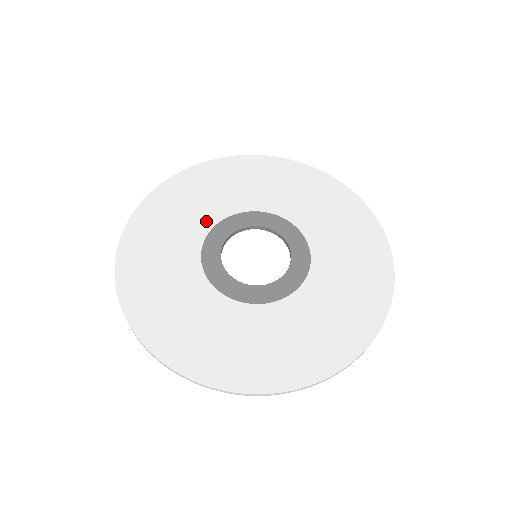
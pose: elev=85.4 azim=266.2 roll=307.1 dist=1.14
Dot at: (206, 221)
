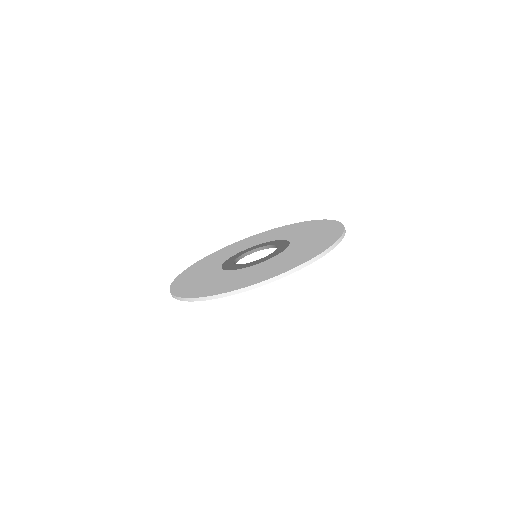
Dot at: (216, 266)
